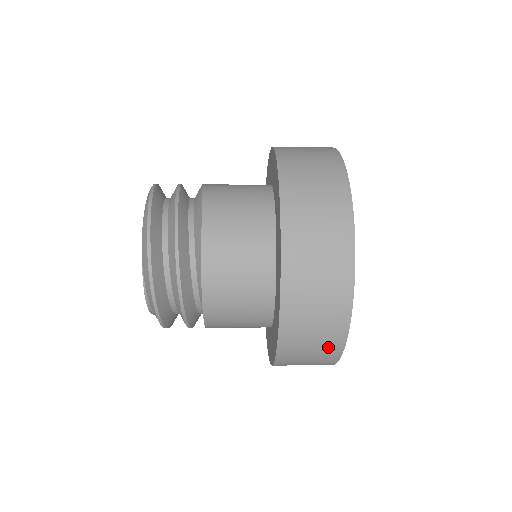
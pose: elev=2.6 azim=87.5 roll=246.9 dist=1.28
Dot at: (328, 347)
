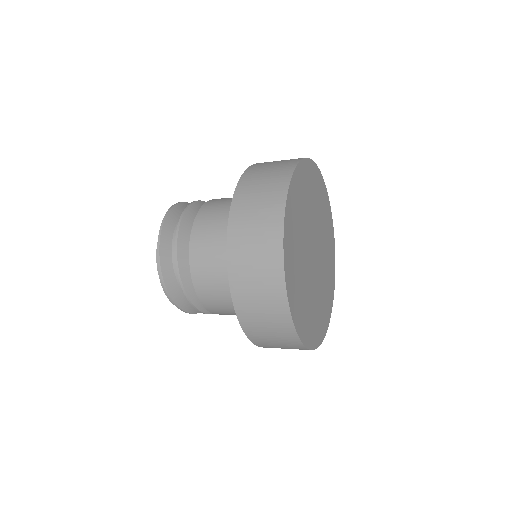
Dot at: (269, 236)
